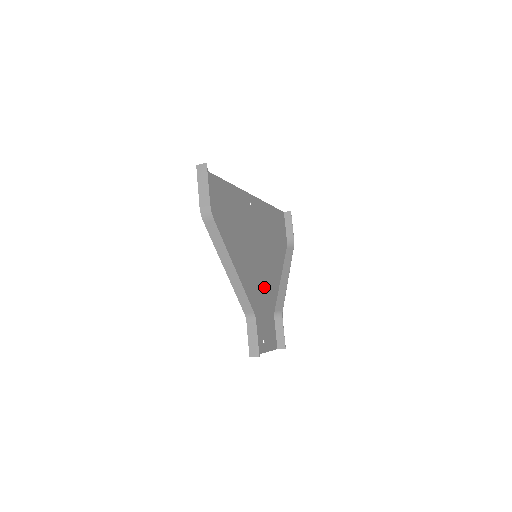
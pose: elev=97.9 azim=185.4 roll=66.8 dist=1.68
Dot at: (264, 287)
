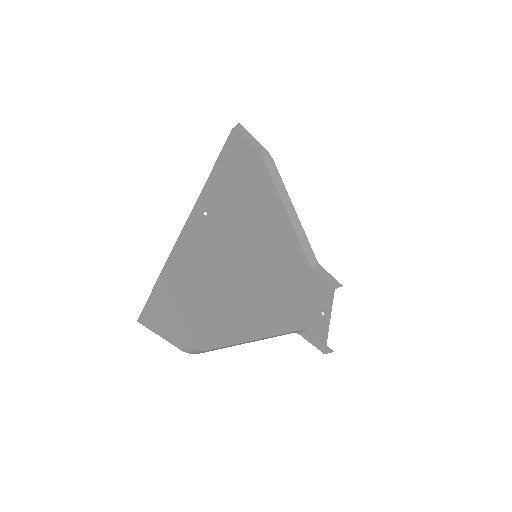
Dot at: (285, 265)
